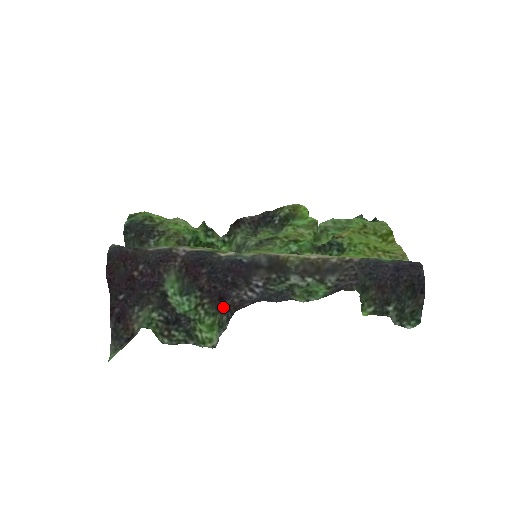
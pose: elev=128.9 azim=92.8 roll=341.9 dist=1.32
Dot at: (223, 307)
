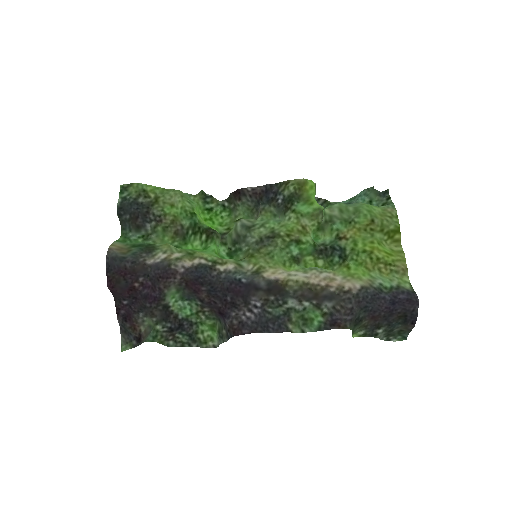
Dot at: (223, 321)
